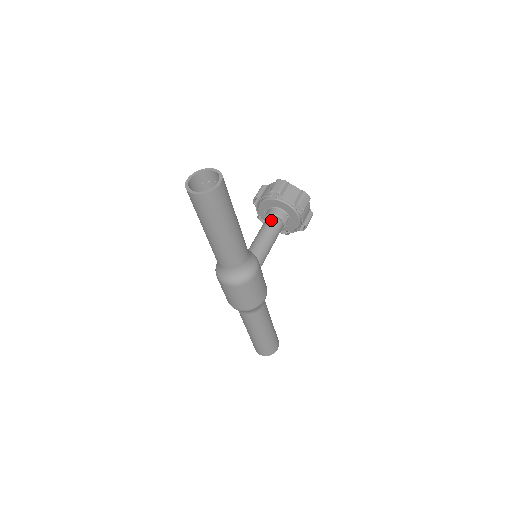
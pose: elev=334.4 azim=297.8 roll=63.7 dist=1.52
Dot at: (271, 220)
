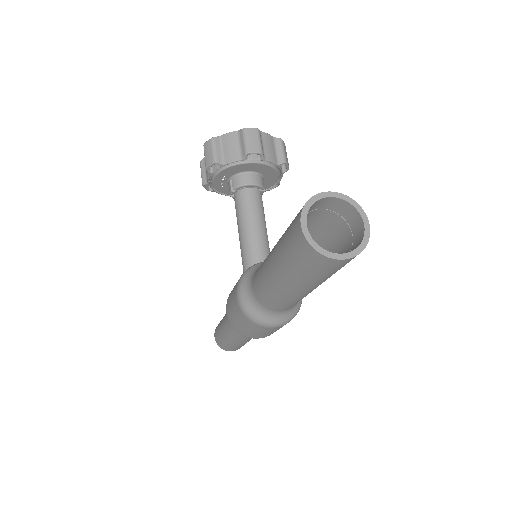
Dot at: (252, 194)
